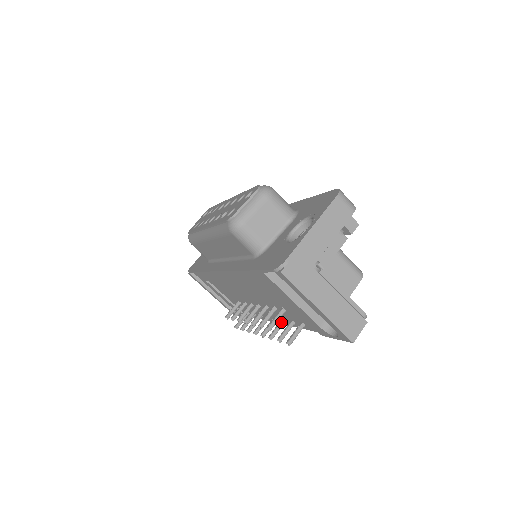
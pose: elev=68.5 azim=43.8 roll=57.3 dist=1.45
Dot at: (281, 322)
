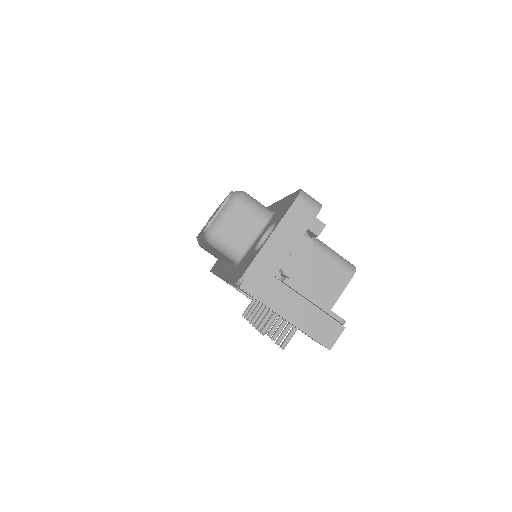
Dot at: (283, 322)
